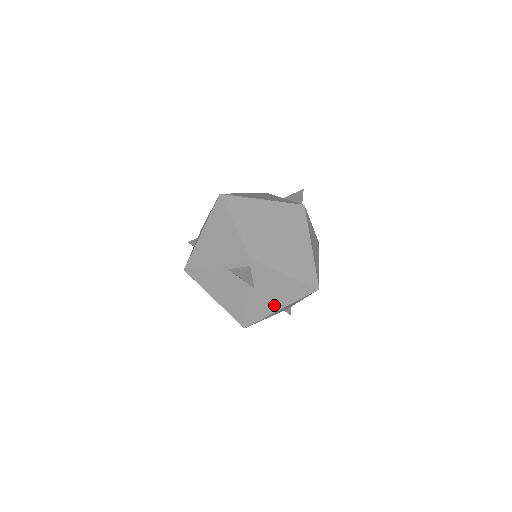
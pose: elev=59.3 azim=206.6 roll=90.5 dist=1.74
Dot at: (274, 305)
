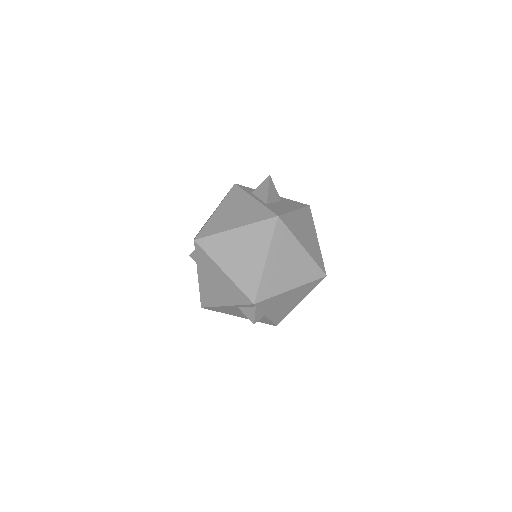
Dot at: (292, 305)
